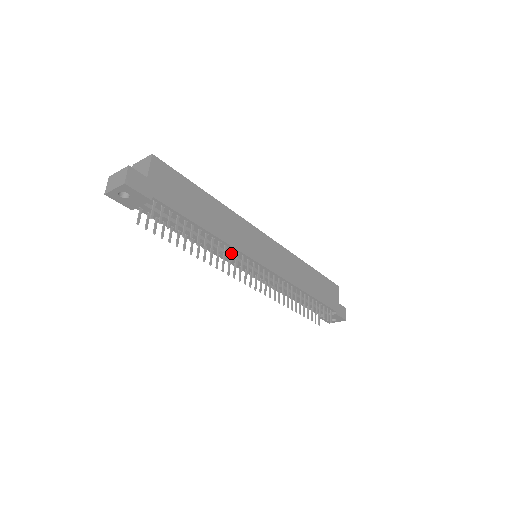
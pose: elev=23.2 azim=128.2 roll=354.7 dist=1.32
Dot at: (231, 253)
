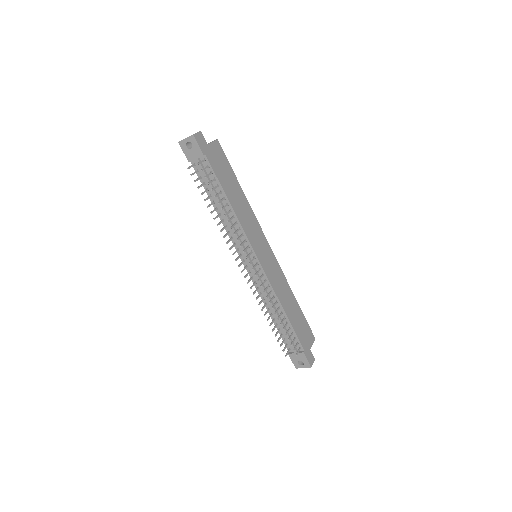
Dot at: (238, 230)
